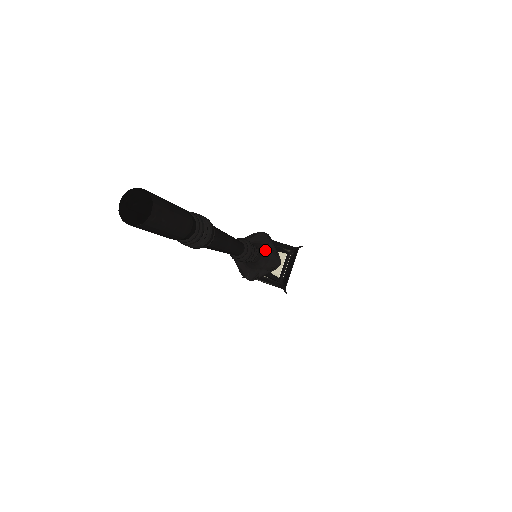
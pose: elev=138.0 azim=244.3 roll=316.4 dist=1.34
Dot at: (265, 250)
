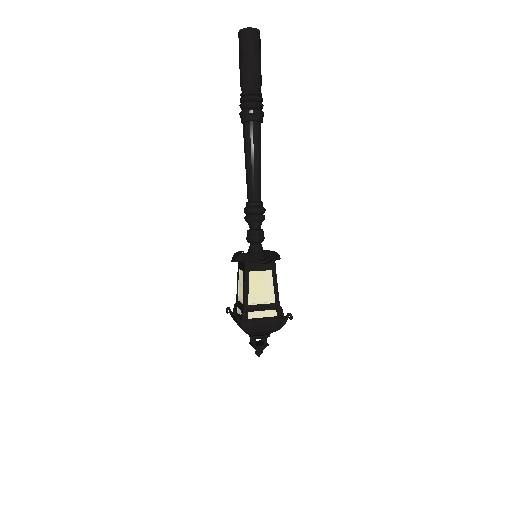
Dot at: occluded
